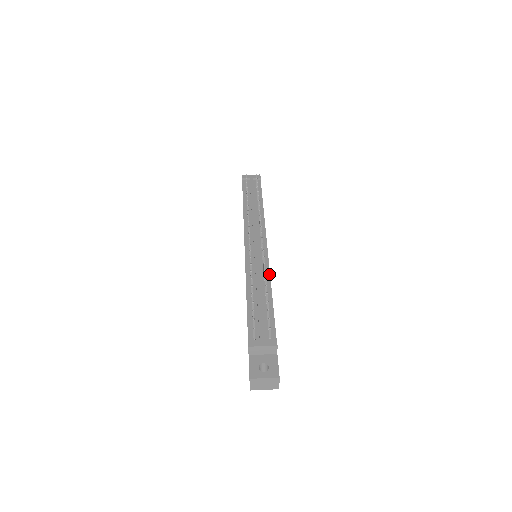
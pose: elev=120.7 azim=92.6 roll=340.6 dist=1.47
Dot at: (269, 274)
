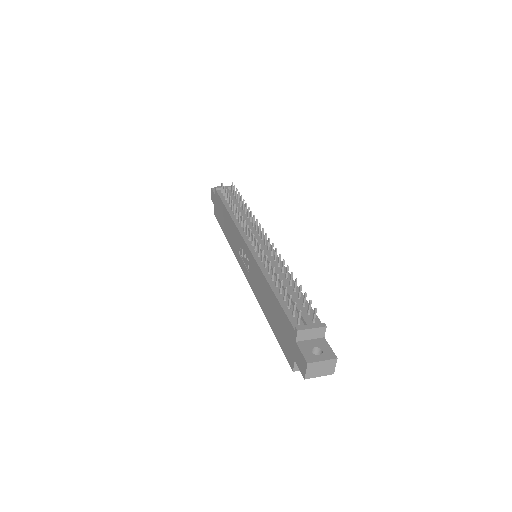
Dot at: (284, 266)
